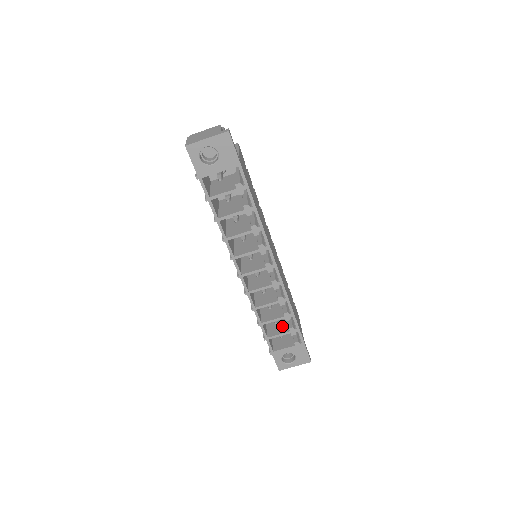
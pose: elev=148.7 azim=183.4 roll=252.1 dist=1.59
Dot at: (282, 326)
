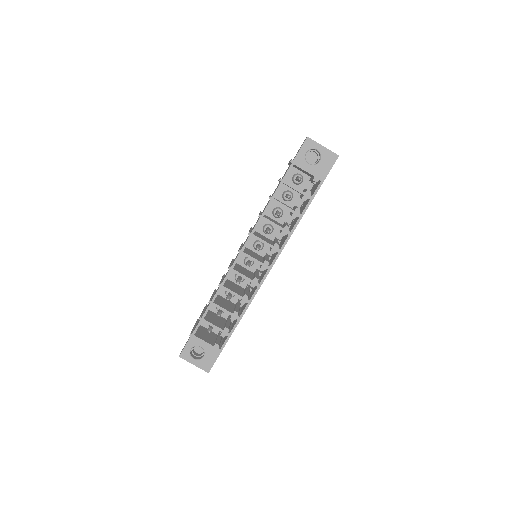
Dot at: (219, 323)
